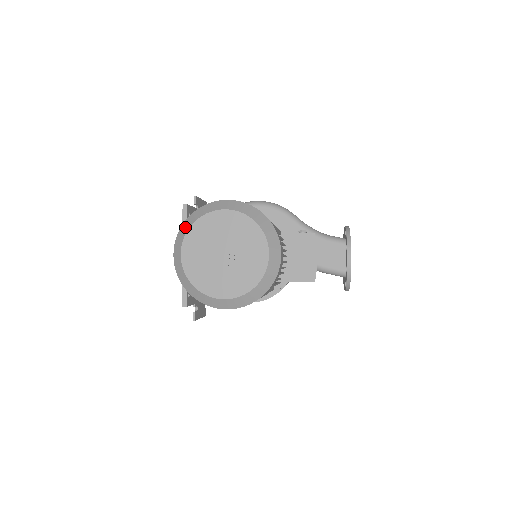
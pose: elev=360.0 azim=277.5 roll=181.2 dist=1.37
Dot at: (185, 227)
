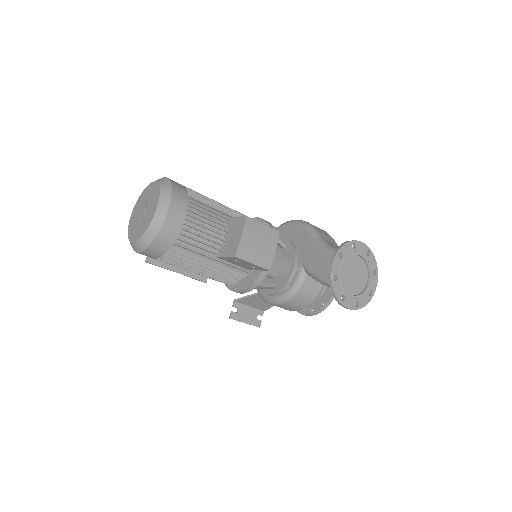
Dot at: occluded
